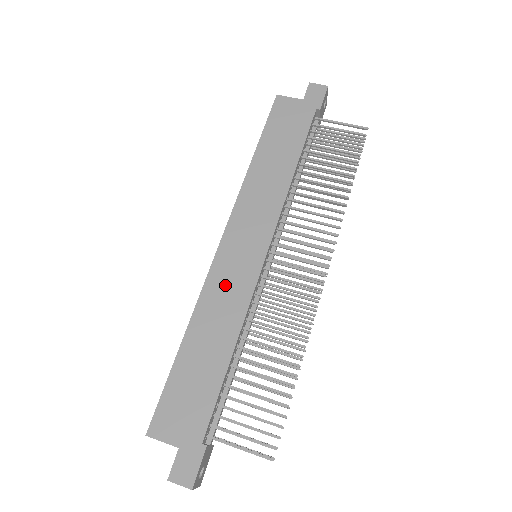
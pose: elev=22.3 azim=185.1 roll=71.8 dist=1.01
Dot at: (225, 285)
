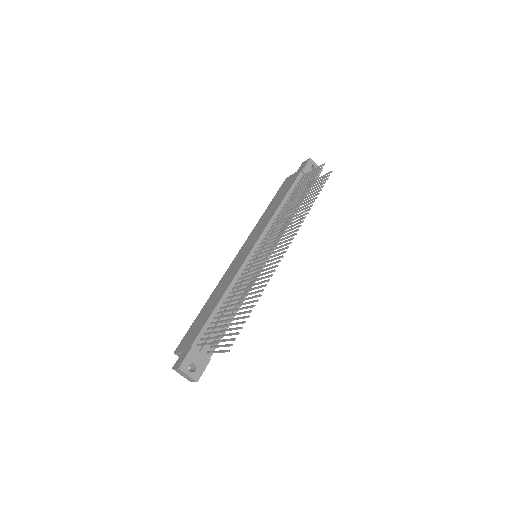
Dot at: (230, 272)
